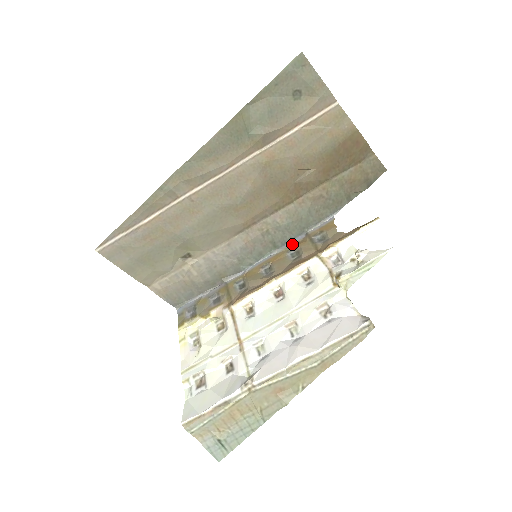
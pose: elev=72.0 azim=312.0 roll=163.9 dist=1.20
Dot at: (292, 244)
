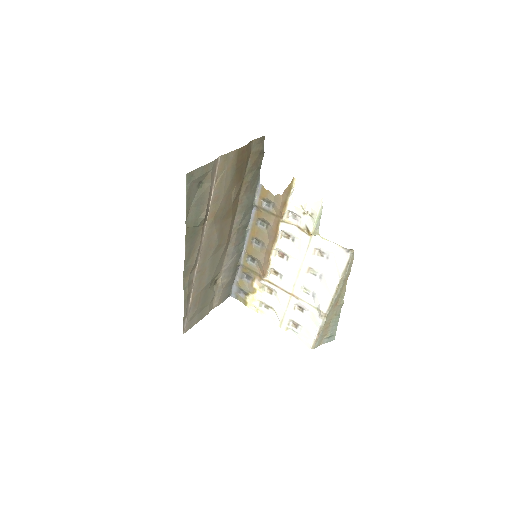
Dot at: (254, 218)
